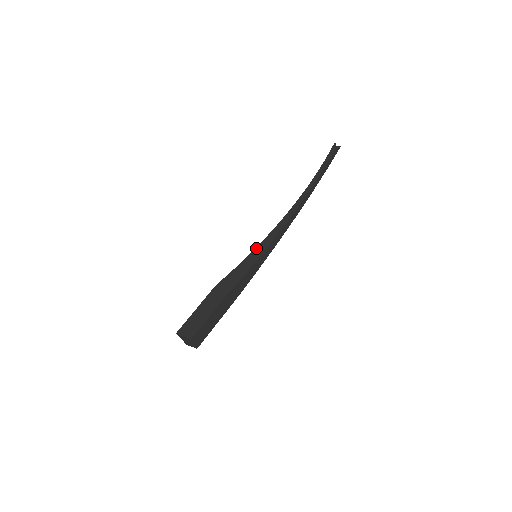
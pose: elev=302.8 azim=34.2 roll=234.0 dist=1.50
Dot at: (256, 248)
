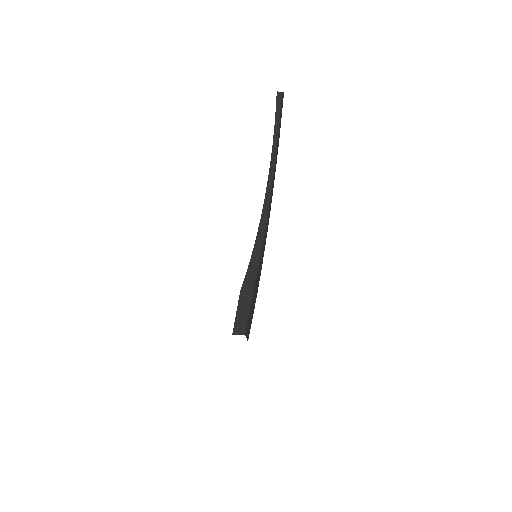
Dot at: (254, 248)
